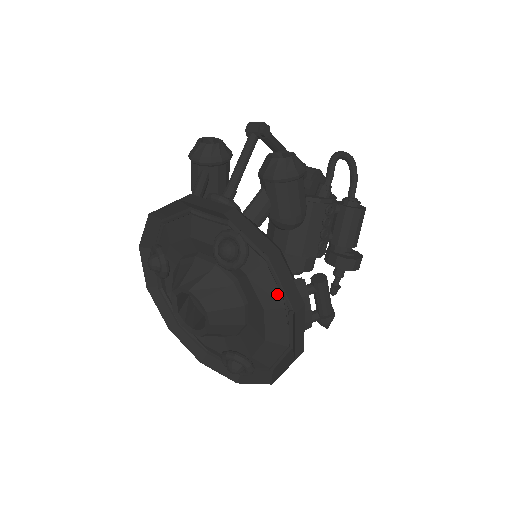
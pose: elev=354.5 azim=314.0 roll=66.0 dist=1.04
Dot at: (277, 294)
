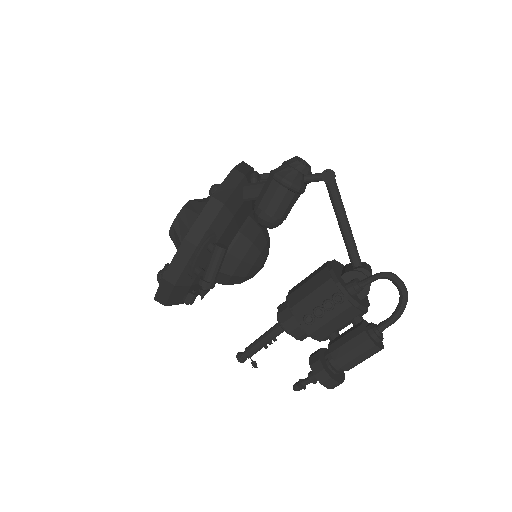
Dot at: occluded
